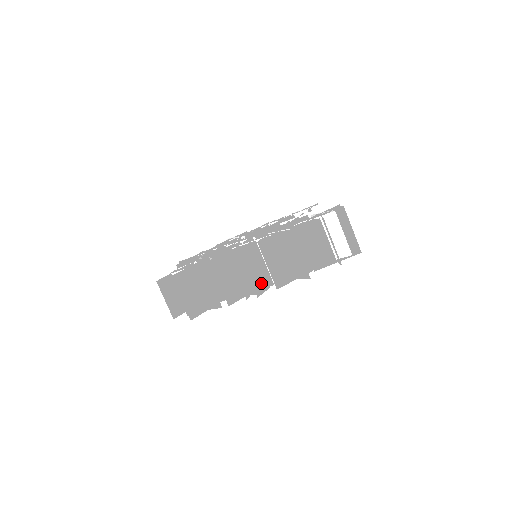
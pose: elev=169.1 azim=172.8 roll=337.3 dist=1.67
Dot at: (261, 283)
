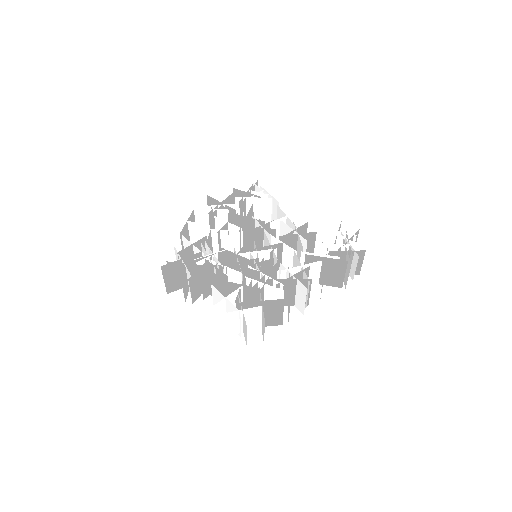
Dot at: occluded
